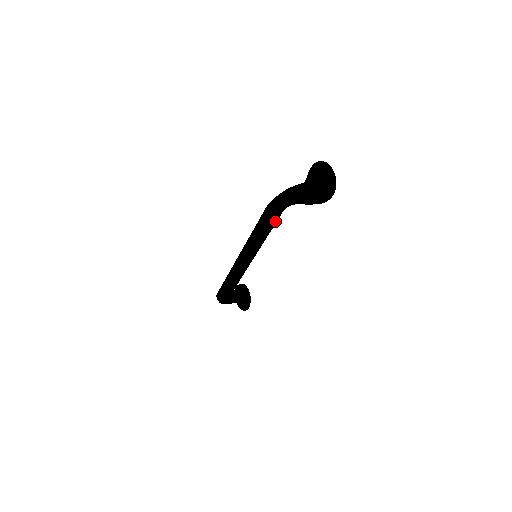
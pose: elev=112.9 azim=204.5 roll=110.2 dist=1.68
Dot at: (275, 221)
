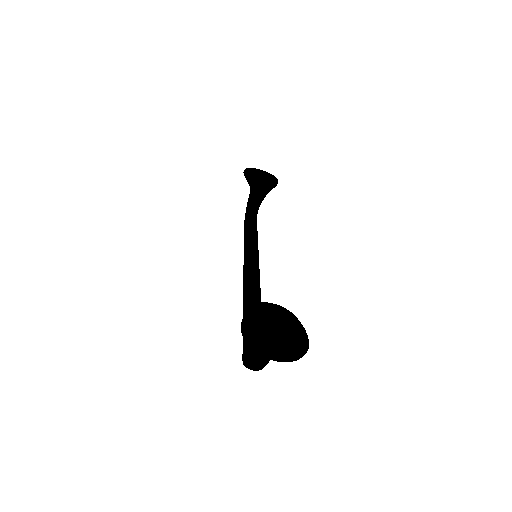
Dot at: occluded
